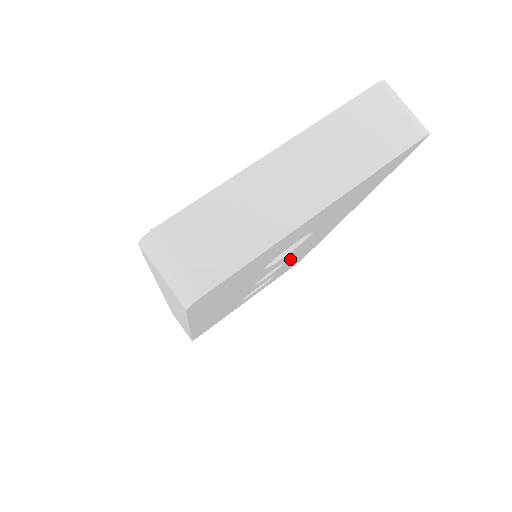
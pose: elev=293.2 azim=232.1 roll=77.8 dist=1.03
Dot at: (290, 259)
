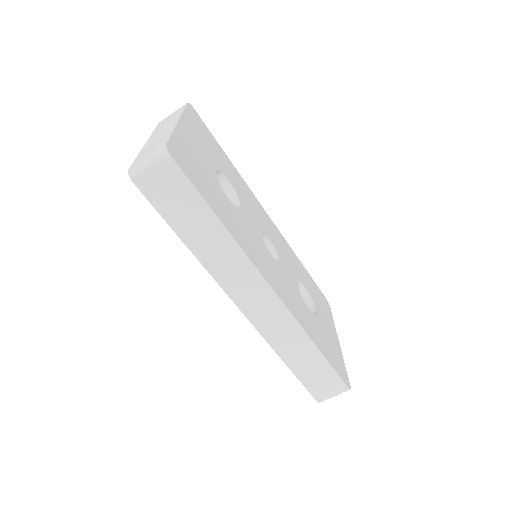
Dot at: (273, 242)
